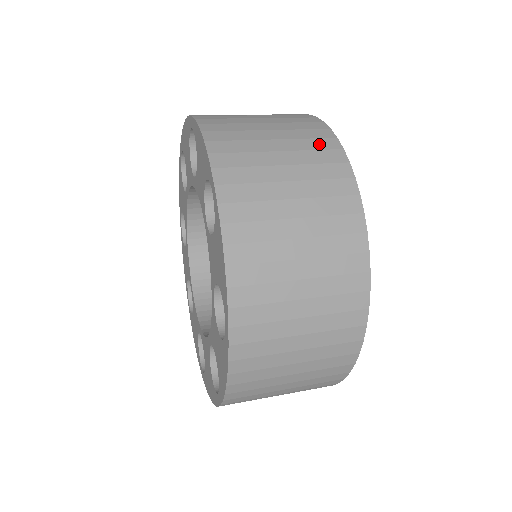
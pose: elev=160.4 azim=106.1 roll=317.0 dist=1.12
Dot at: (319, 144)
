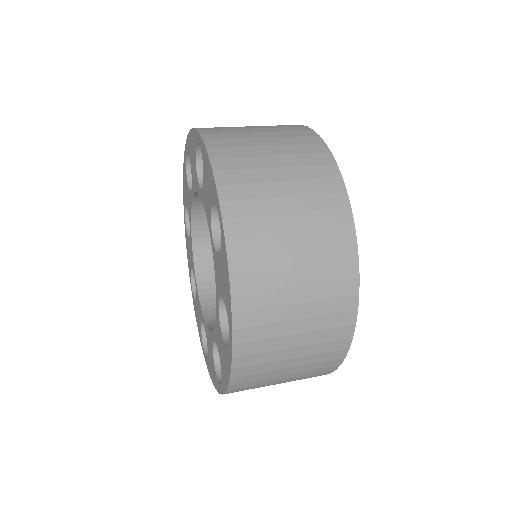
Dot at: (339, 289)
